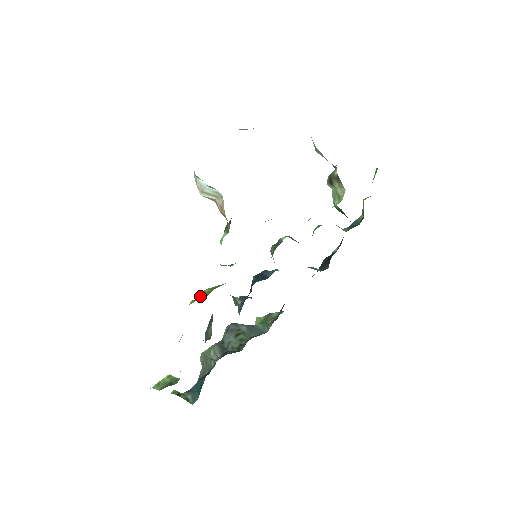
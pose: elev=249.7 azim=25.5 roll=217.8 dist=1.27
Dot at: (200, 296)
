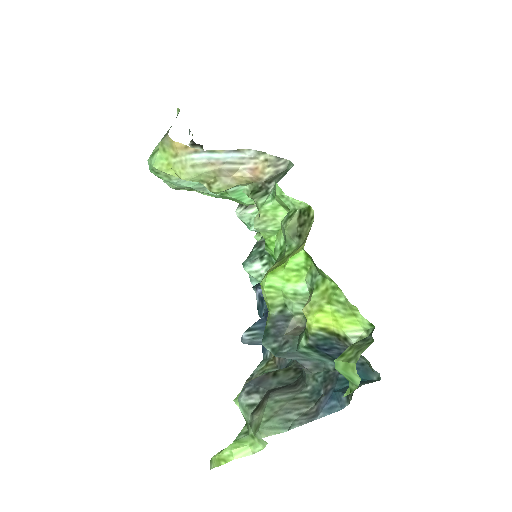
Dot at: (282, 263)
